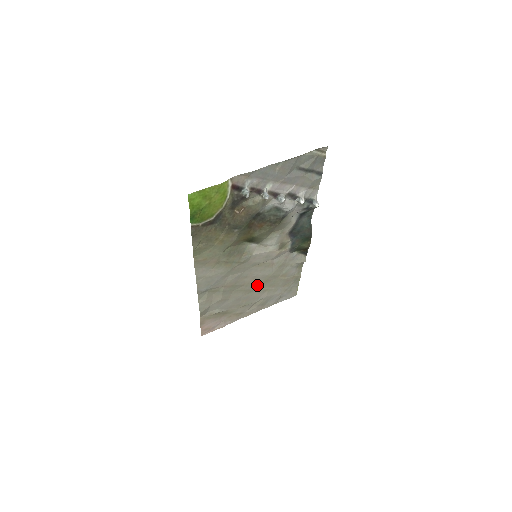
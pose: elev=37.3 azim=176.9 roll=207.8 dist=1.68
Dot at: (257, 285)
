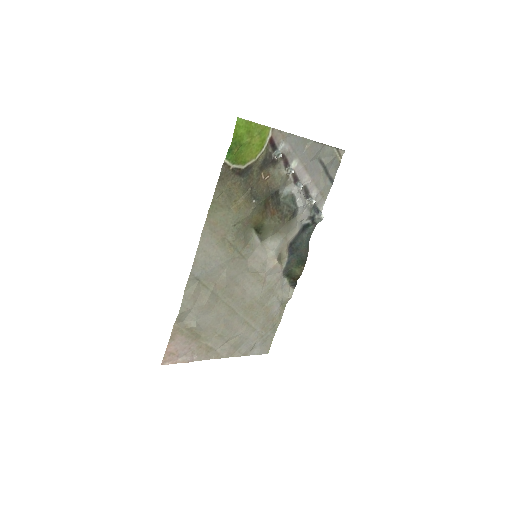
Dot at: (241, 307)
